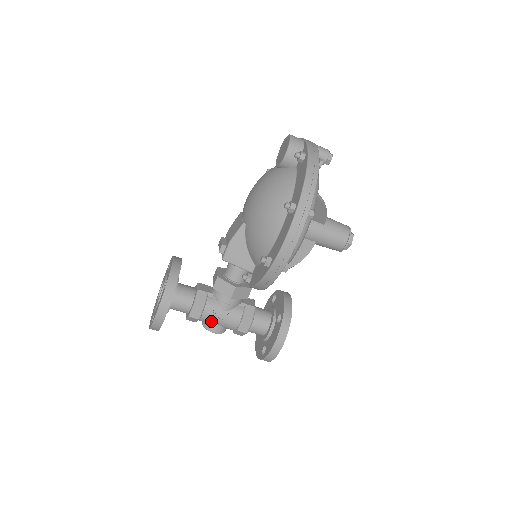
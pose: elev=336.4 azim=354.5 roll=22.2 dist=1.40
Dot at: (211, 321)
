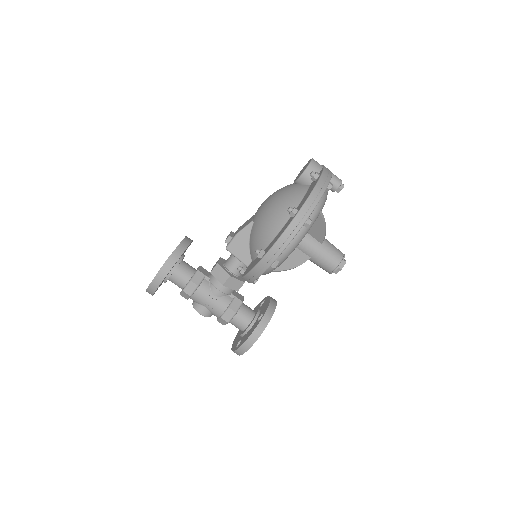
Dot at: (200, 301)
